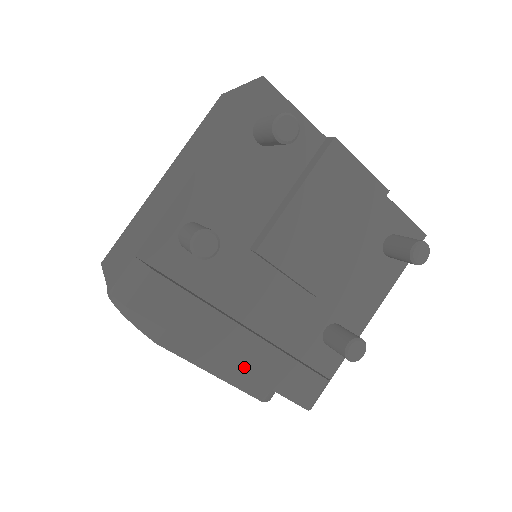
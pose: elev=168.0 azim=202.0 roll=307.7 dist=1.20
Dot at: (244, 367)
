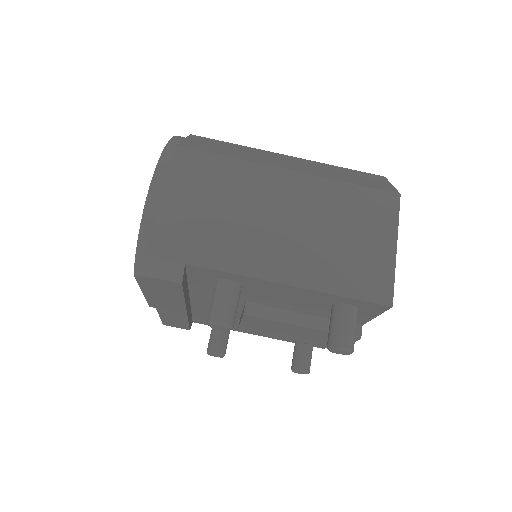
Dot at: (161, 309)
